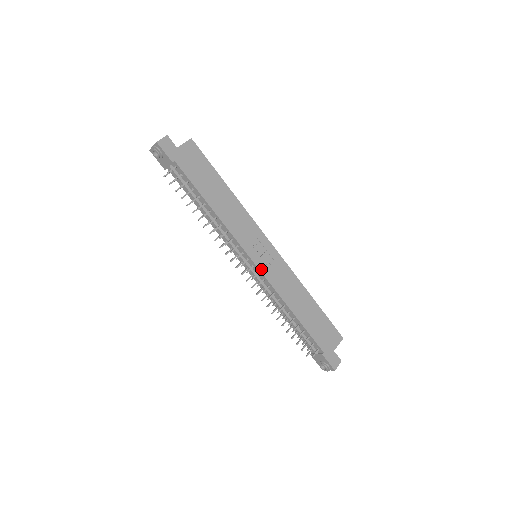
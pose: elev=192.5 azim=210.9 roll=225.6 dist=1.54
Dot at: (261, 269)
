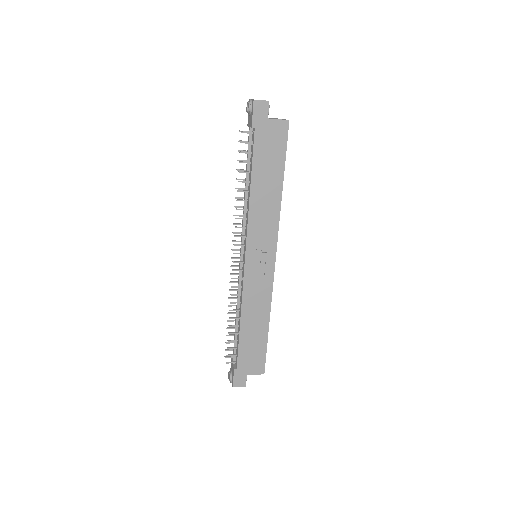
Dot at: (246, 270)
